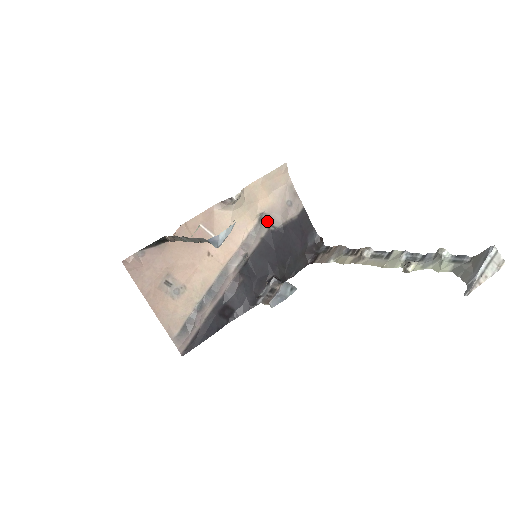
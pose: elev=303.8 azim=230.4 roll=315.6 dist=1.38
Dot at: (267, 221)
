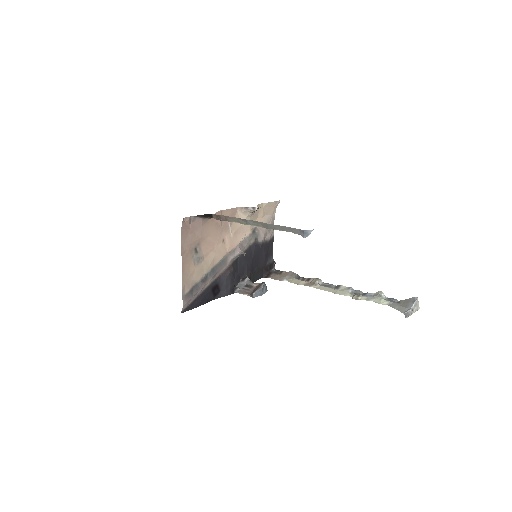
Dot at: (256, 235)
